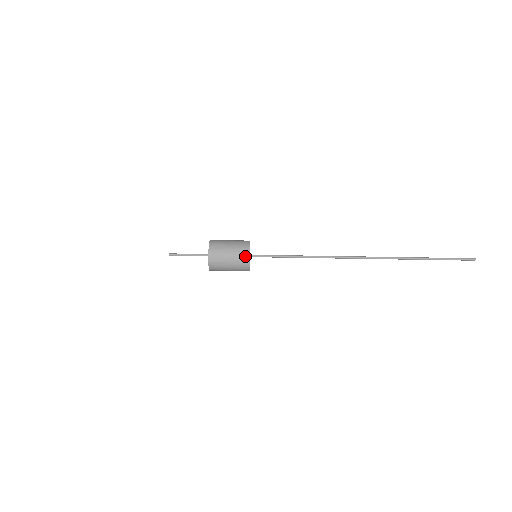
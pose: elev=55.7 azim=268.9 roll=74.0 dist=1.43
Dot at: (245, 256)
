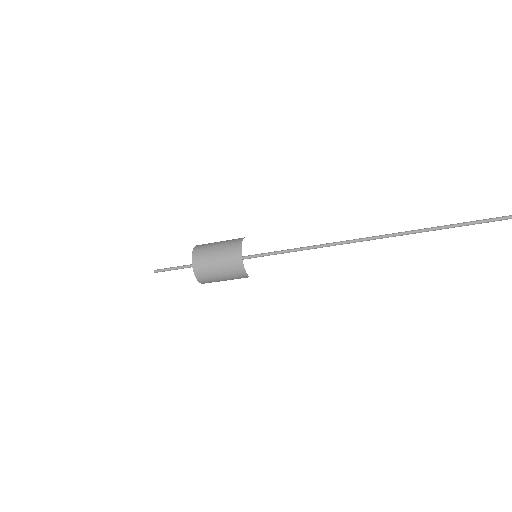
Dot at: (238, 269)
